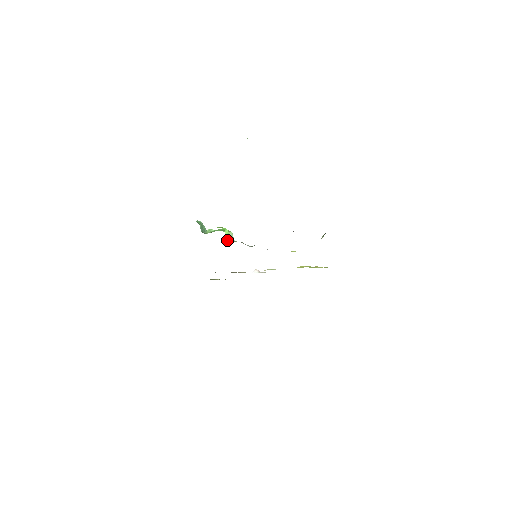
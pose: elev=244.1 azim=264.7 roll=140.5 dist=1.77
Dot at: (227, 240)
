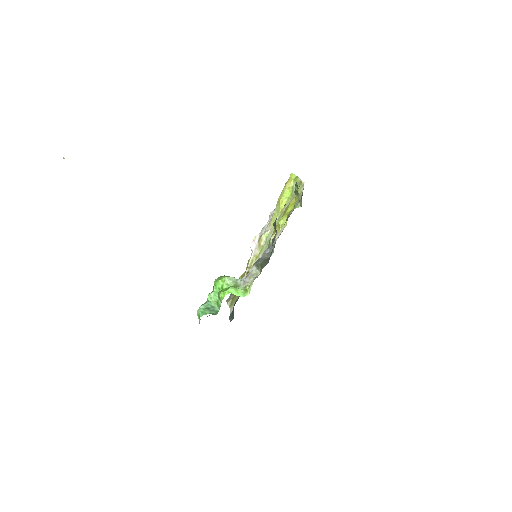
Dot at: (243, 296)
